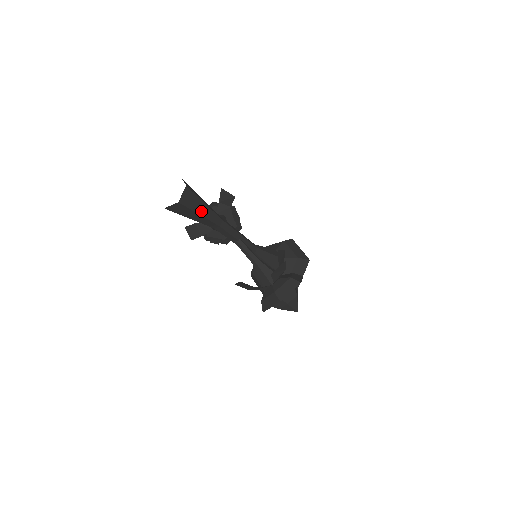
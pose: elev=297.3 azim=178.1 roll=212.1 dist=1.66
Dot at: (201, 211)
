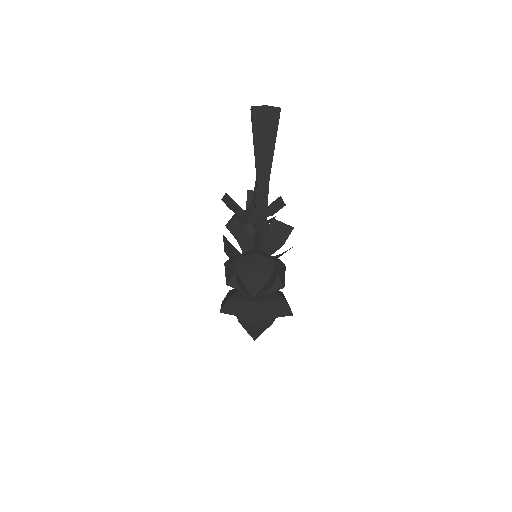
Dot at: (268, 143)
